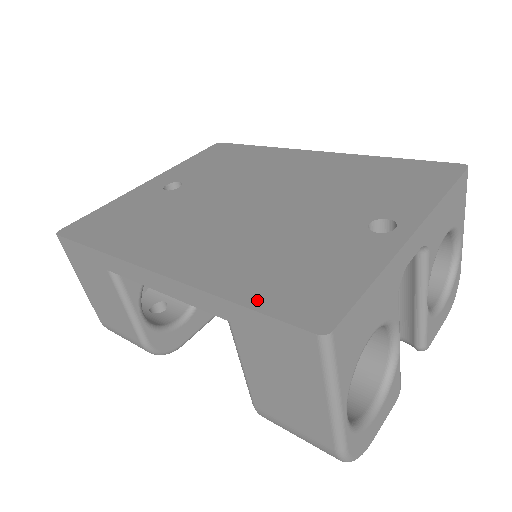
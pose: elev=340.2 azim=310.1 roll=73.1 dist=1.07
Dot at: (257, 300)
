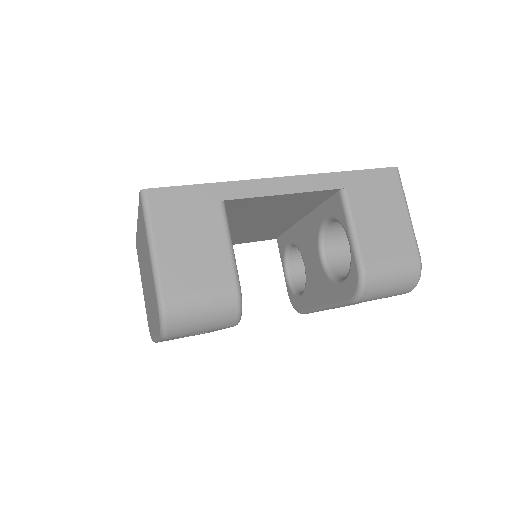
Dot at: occluded
